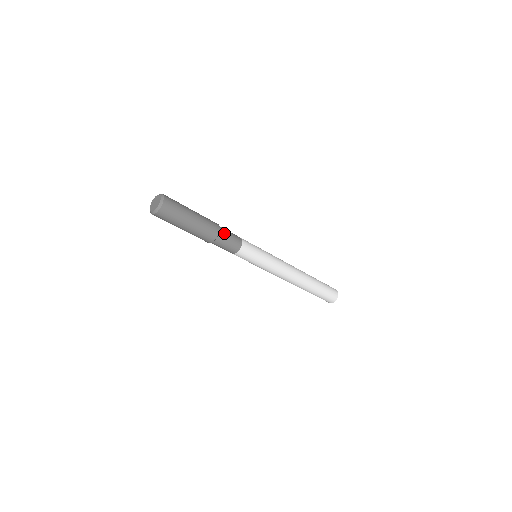
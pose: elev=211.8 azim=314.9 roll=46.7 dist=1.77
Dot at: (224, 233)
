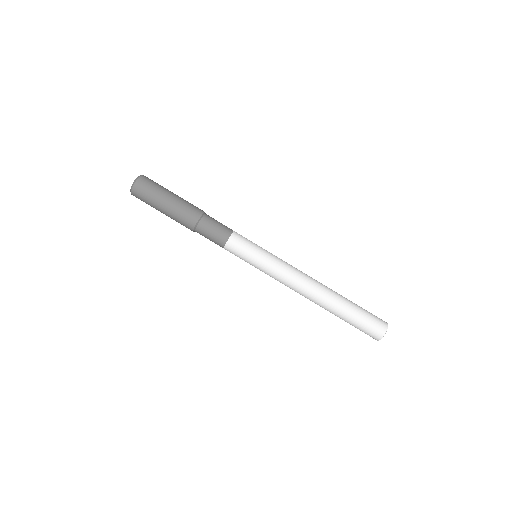
Dot at: (207, 222)
